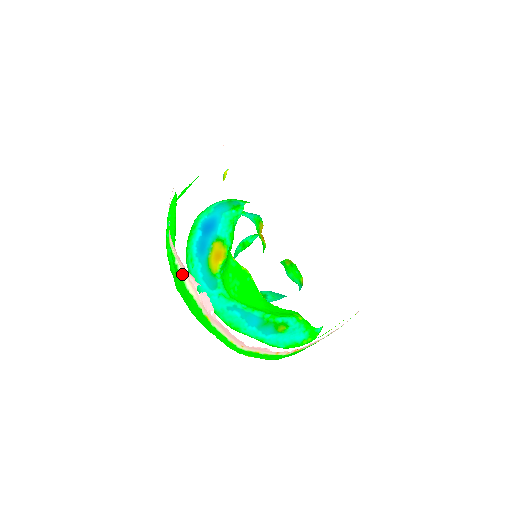
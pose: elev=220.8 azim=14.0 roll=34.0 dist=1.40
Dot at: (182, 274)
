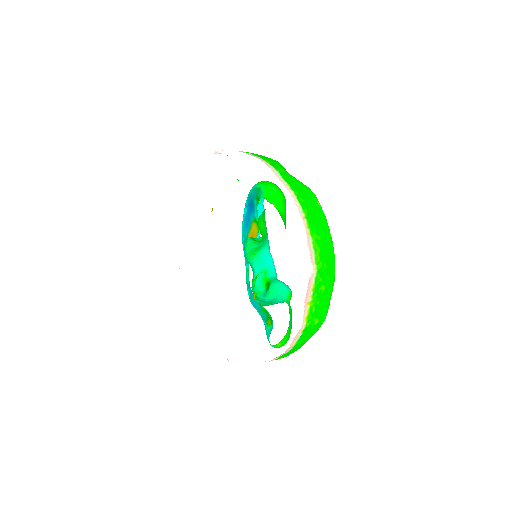
Dot at: occluded
